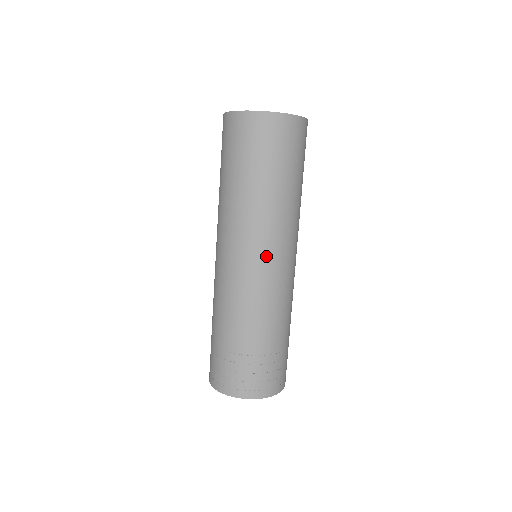
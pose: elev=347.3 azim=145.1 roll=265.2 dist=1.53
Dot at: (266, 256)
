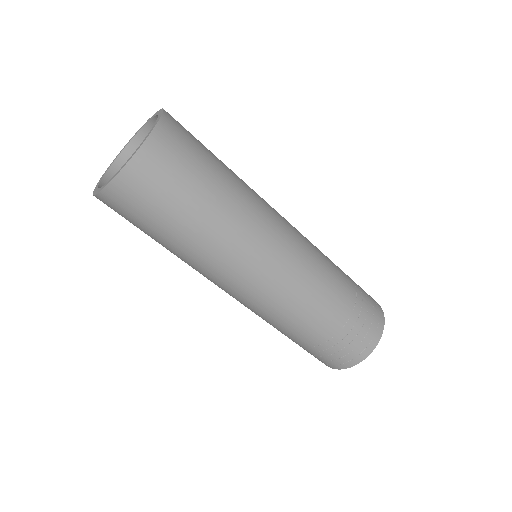
Dot at: (262, 271)
